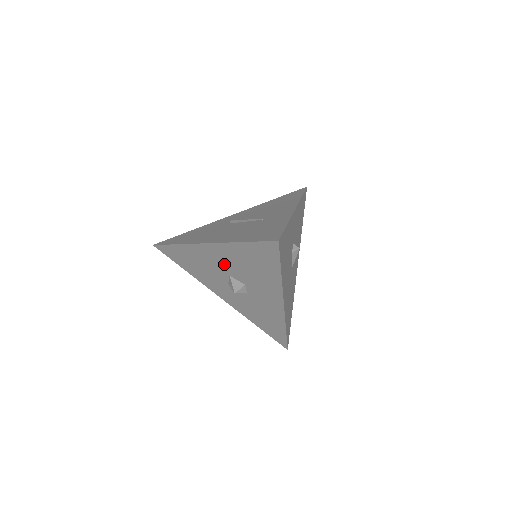
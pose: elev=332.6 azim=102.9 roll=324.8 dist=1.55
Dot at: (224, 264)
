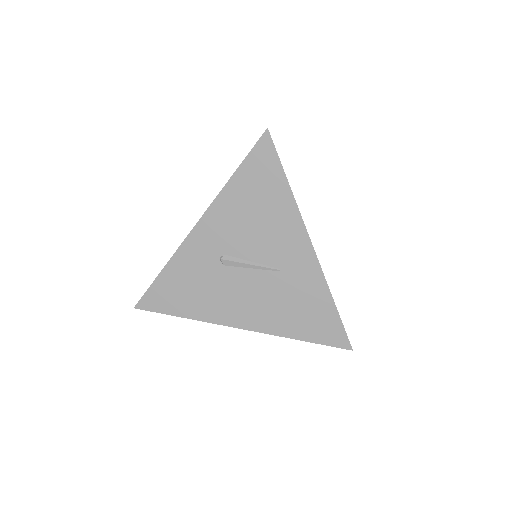
Dot at: occluded
